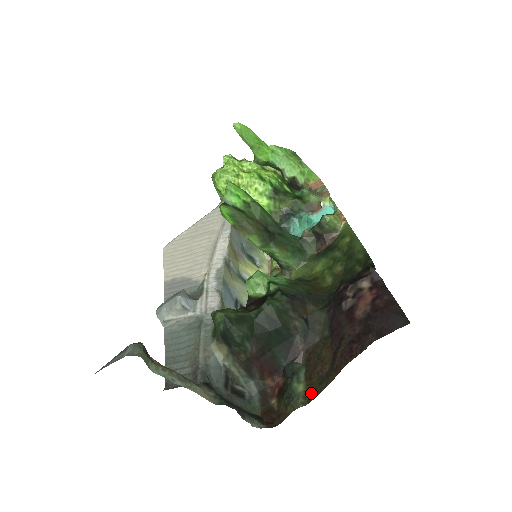
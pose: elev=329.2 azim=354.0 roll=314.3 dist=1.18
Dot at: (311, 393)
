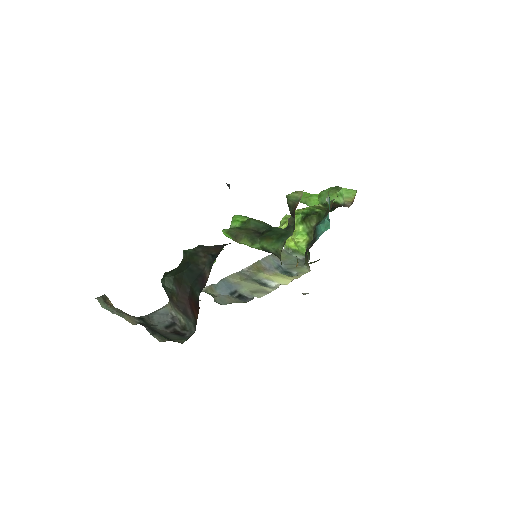
Dot at: occluded
